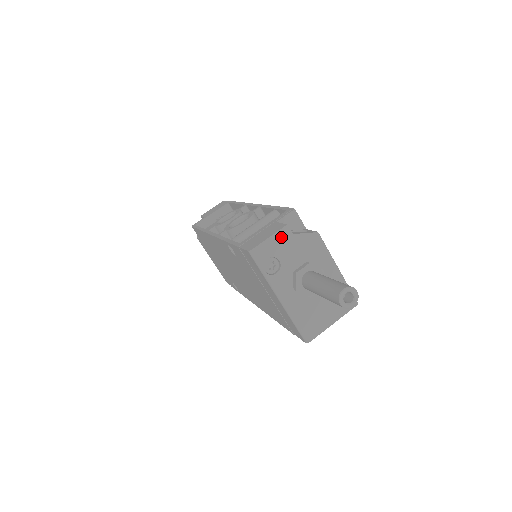
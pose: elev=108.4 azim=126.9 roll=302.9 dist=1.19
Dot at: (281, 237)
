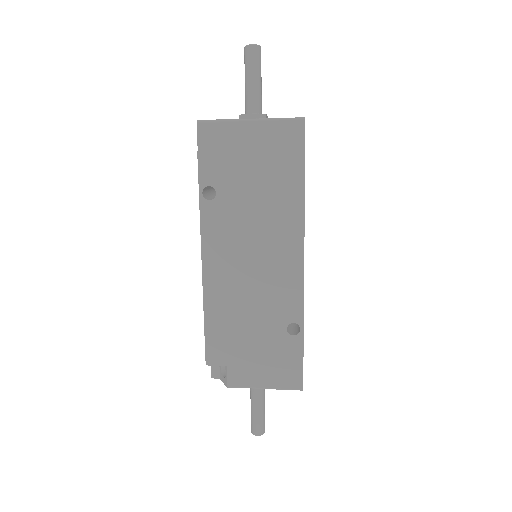
Dot at: occluded
